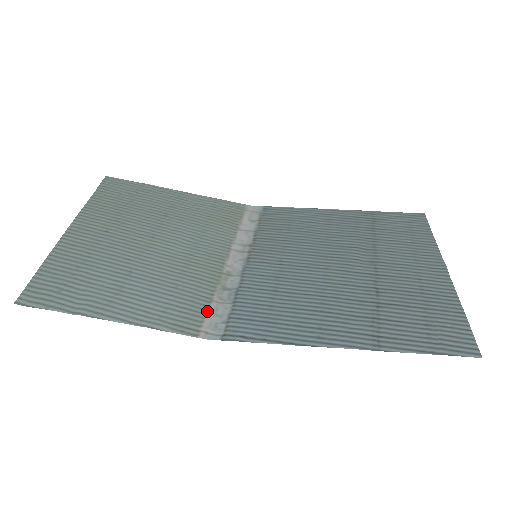
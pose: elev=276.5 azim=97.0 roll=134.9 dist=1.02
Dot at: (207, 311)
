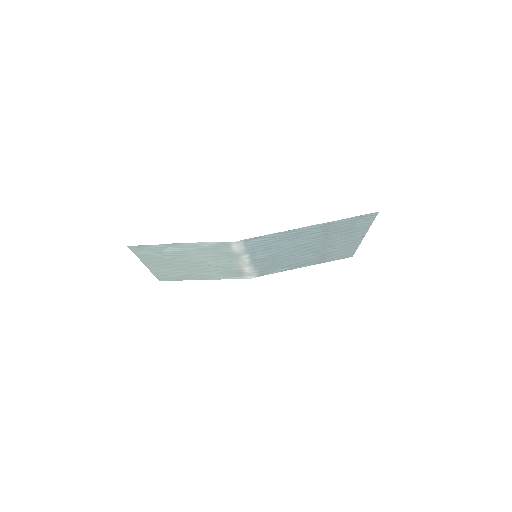
Dot at: (232, 248)
